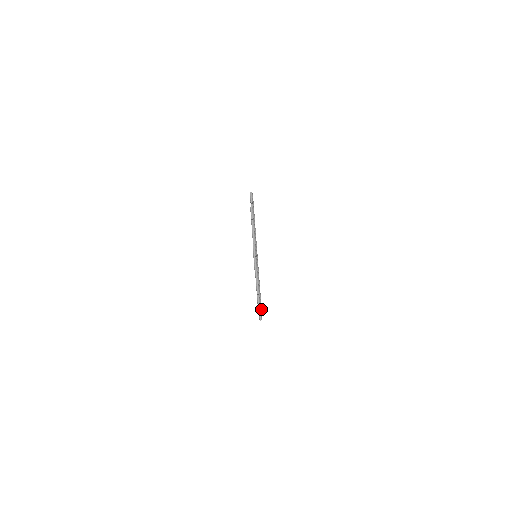
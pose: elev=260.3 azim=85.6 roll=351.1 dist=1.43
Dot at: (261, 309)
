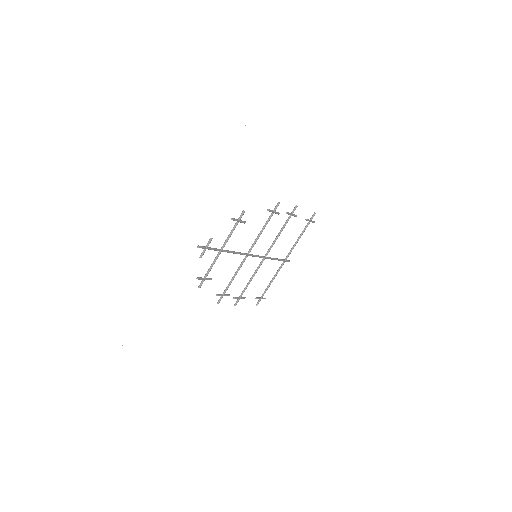
Dot at: (258, 303)
